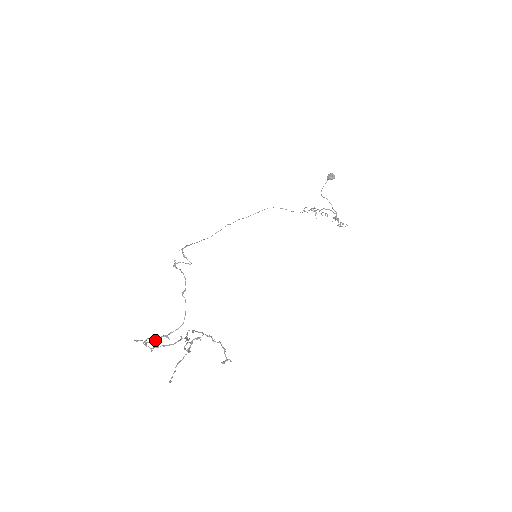
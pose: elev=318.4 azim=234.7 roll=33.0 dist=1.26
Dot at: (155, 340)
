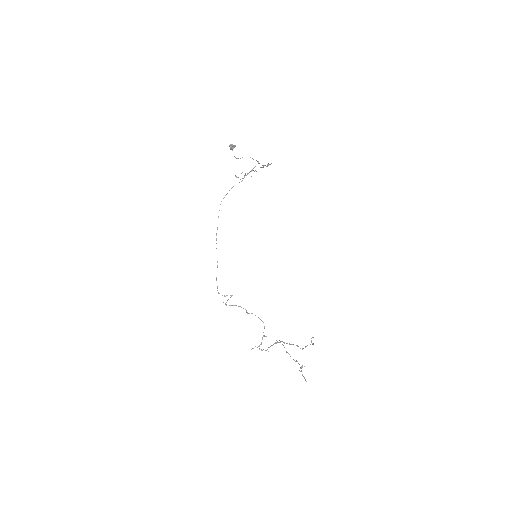
Dot at: occluded
